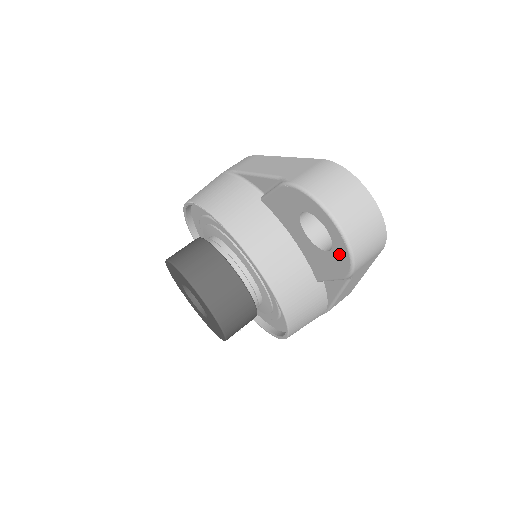
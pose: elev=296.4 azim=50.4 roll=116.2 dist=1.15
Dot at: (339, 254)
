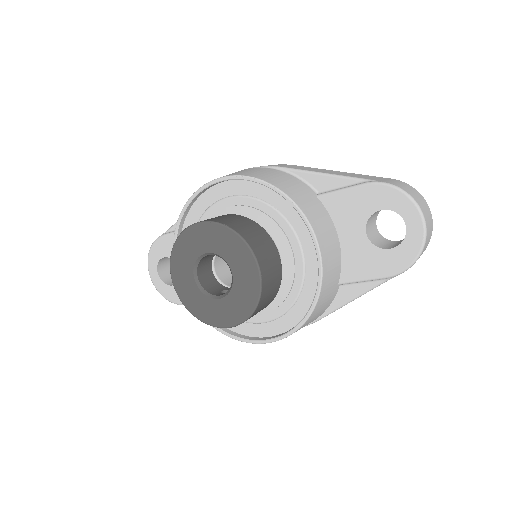
Dot at: (405, 251)
